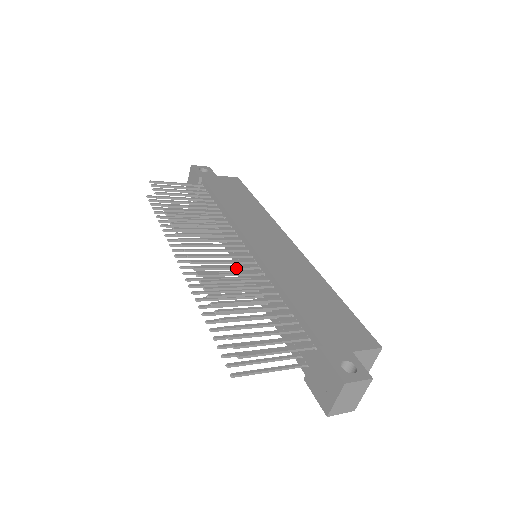
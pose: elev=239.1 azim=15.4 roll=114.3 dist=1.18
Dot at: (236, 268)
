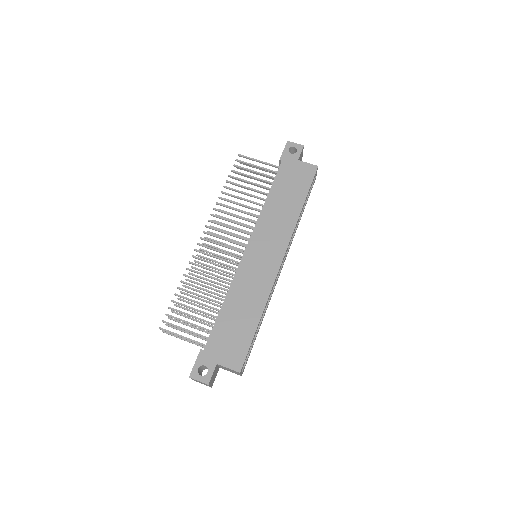
Dot at: (219, 266)
